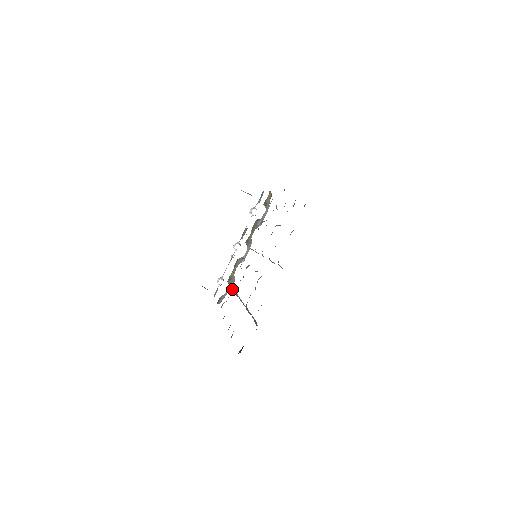
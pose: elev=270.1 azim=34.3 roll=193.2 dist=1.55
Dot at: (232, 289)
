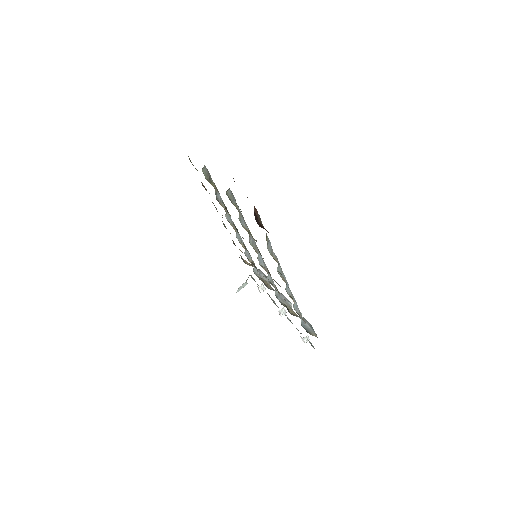
Dot at: occluded
